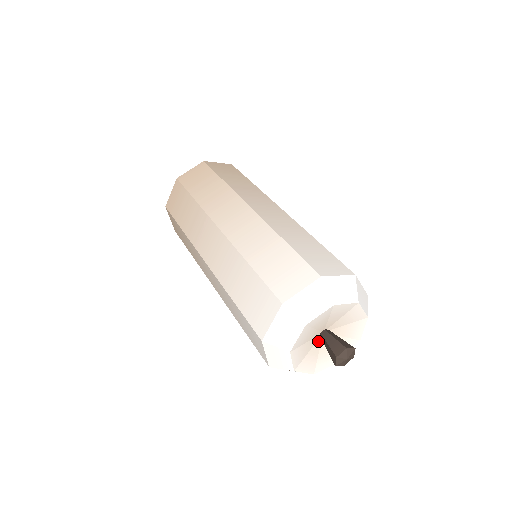
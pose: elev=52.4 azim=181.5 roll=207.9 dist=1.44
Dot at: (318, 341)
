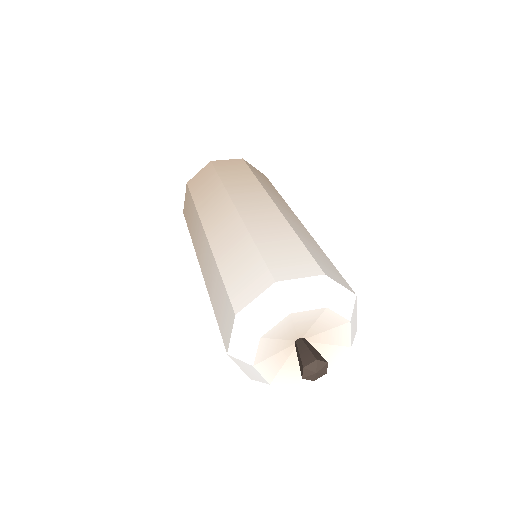
Dot at: occluded
